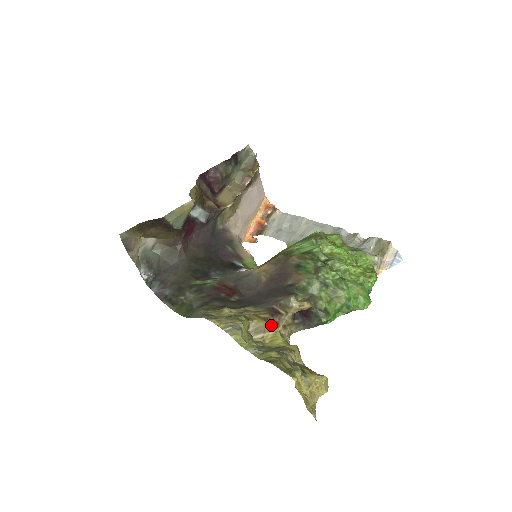
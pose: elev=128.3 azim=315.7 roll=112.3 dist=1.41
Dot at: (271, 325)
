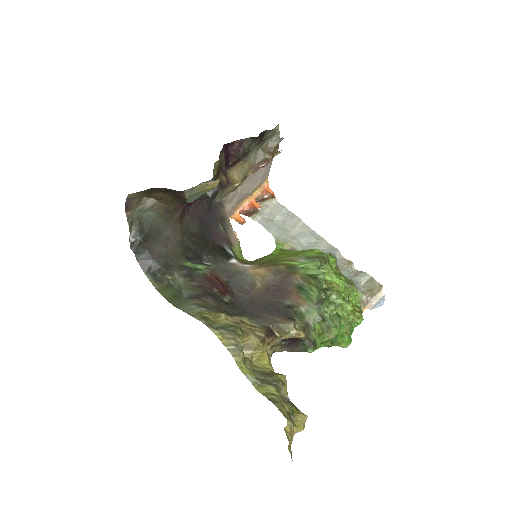
Dot at: (263, 344)
